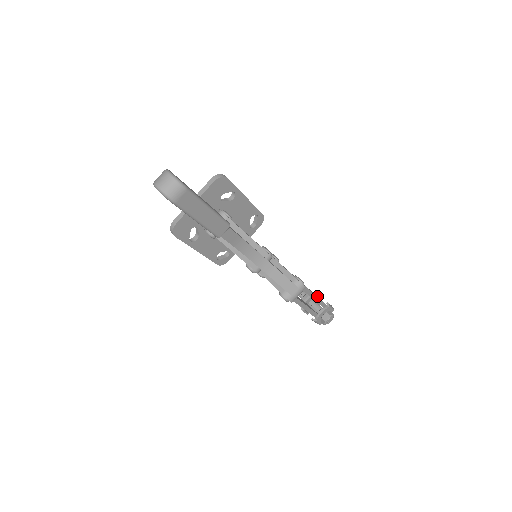
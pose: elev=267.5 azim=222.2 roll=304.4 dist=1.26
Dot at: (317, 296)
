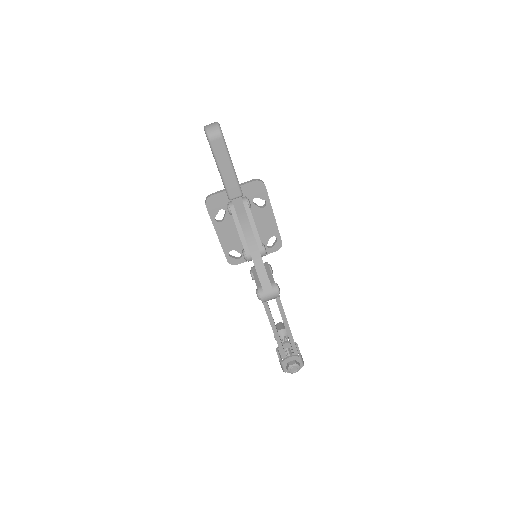
Dot at: occluded
